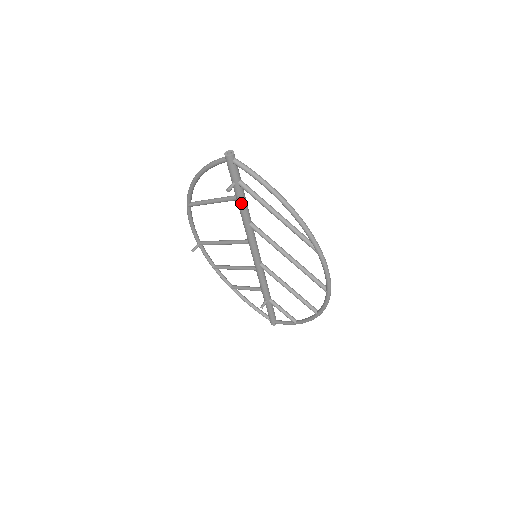
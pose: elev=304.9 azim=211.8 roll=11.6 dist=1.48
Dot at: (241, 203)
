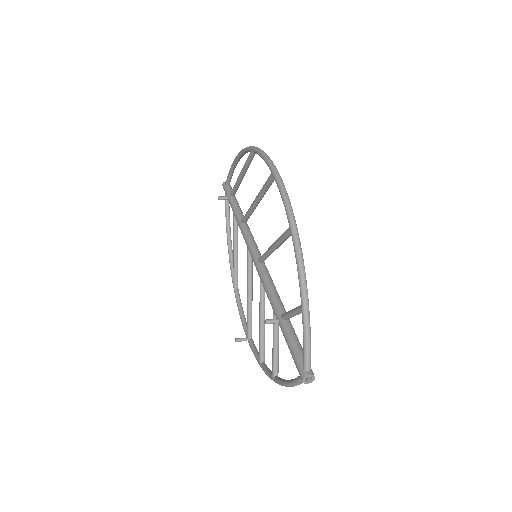
Dot at: (233, 208)
